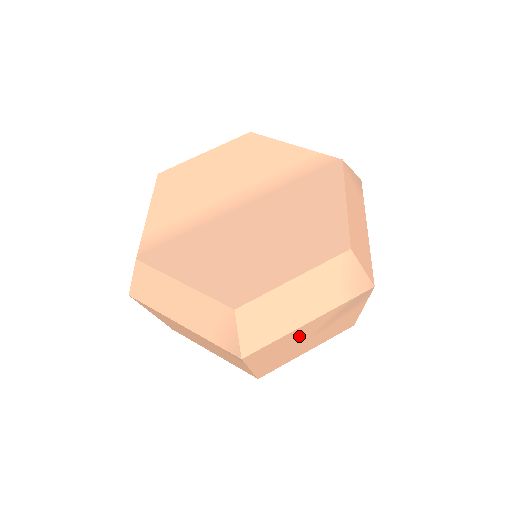
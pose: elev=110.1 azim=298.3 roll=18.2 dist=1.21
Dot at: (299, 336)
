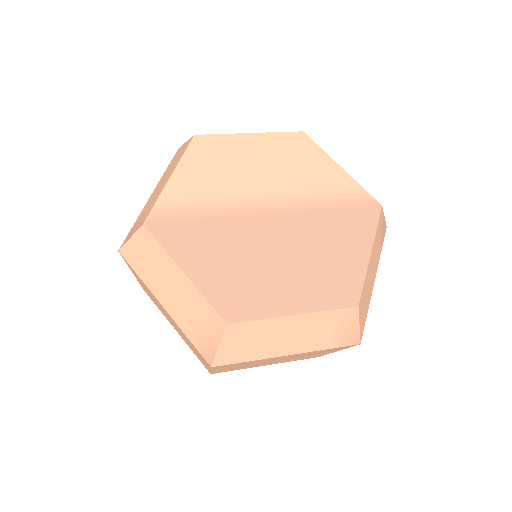
Dot at: (271, 360)
